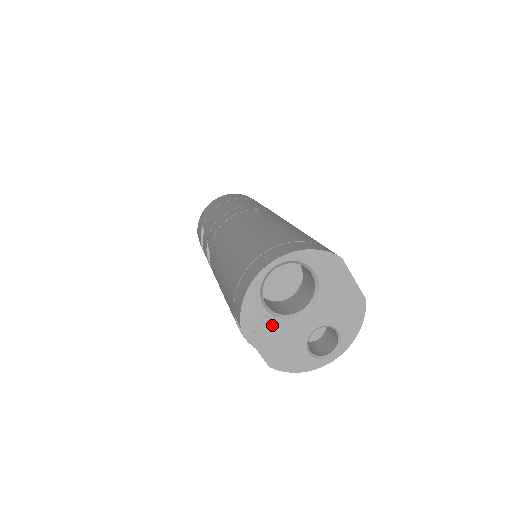
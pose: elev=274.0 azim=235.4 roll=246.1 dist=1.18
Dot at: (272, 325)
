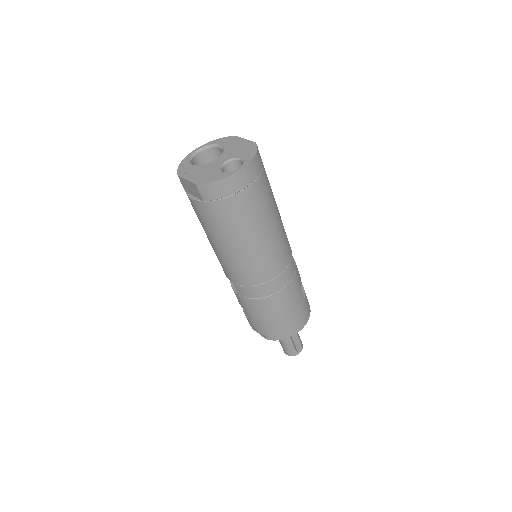
Dot at: (196, 169)
